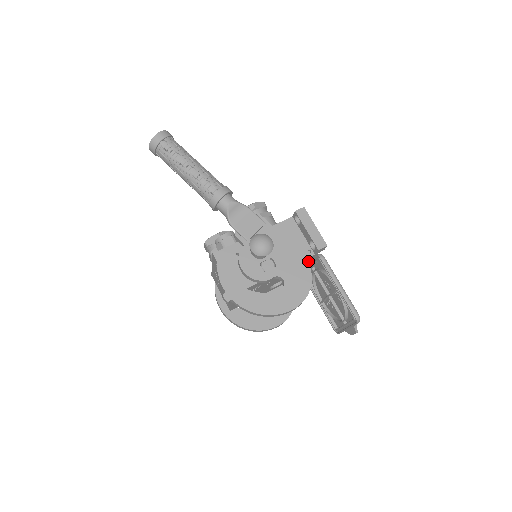
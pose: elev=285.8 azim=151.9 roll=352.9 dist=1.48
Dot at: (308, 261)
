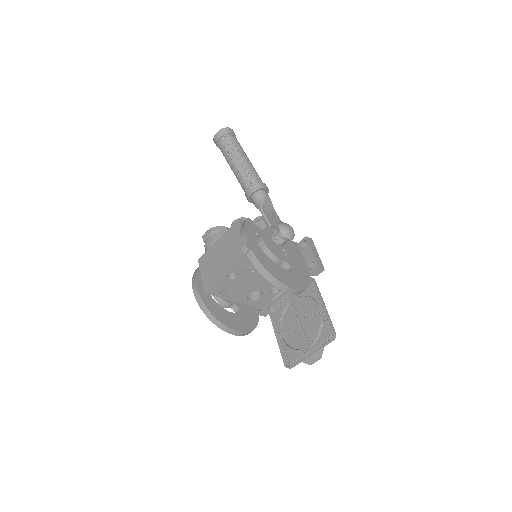
Dot at: occluded
